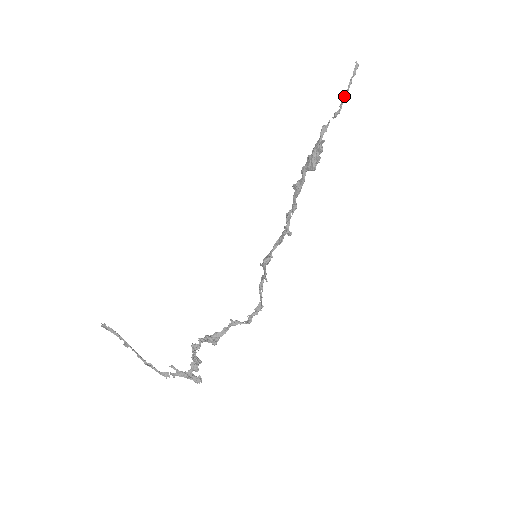
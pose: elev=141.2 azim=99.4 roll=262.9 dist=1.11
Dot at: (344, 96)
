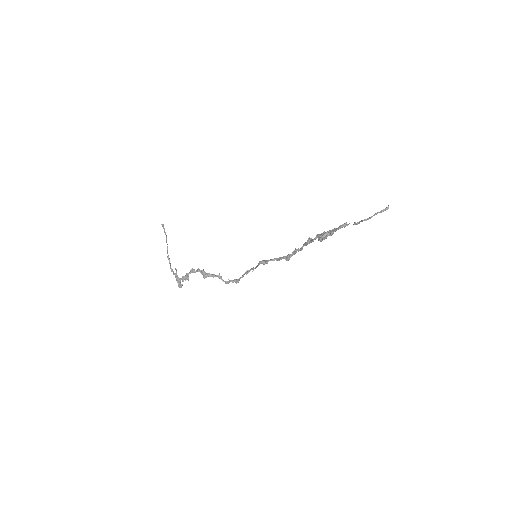
Dot at: occluded
